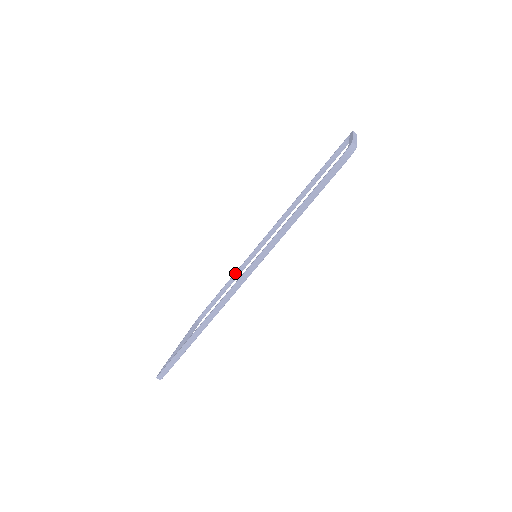
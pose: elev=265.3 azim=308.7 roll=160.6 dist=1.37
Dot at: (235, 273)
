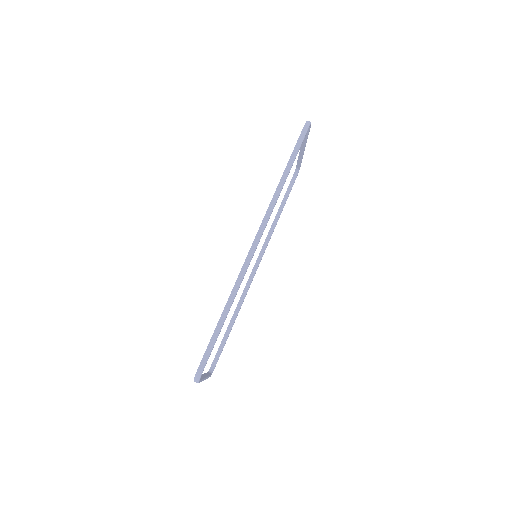
Dot at: (235, 311)
